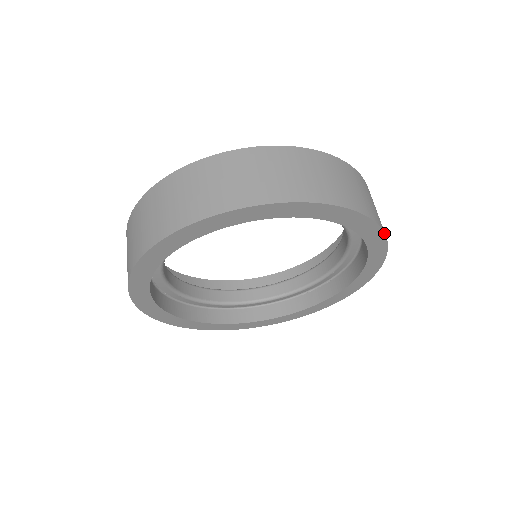
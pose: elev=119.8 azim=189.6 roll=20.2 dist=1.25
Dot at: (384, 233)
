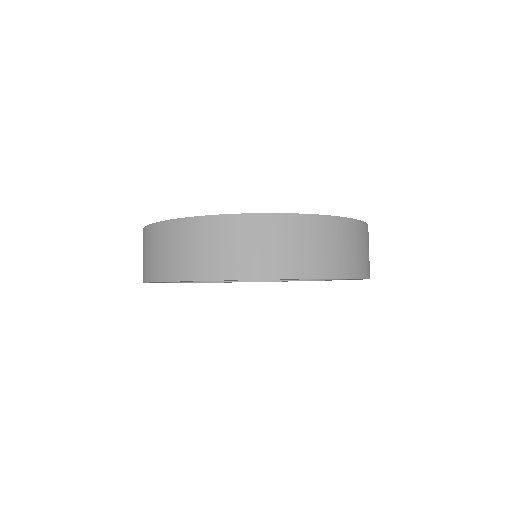
Dot at: (329, 278)
